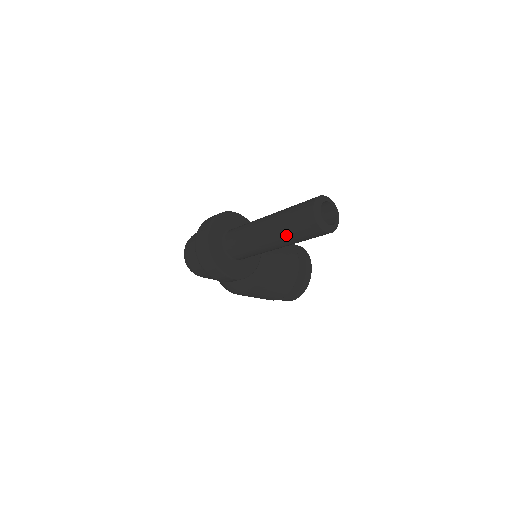
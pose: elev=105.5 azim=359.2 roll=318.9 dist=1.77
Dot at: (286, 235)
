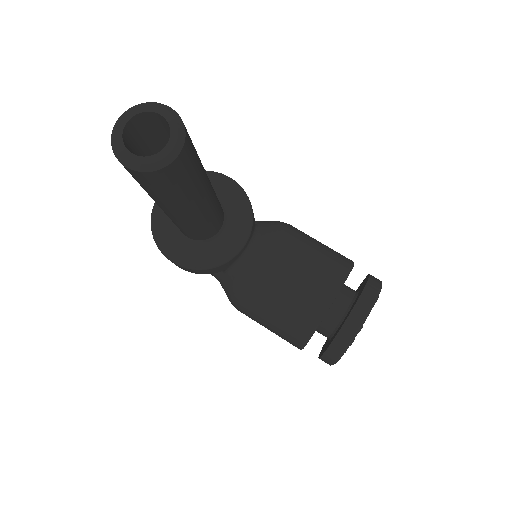
Dot at: occluded
